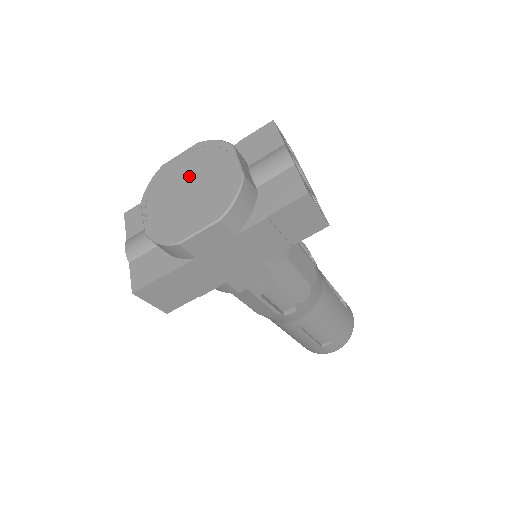
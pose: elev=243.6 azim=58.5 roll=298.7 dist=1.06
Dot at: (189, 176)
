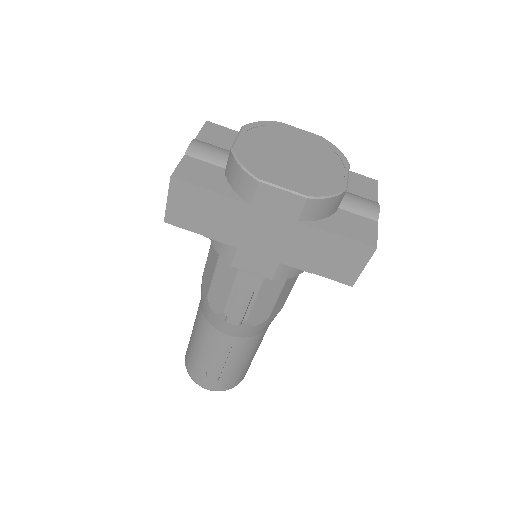
Dot at: (299, 148)
